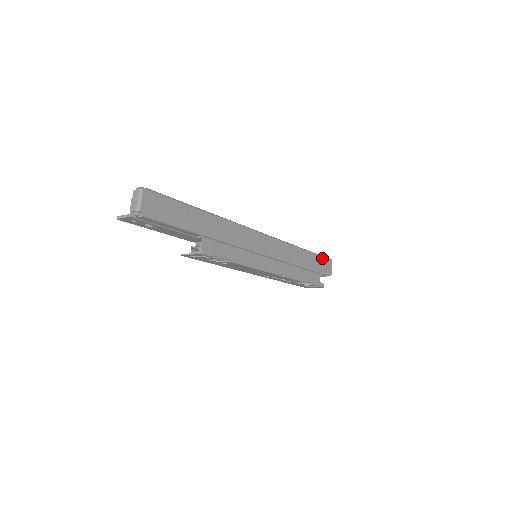
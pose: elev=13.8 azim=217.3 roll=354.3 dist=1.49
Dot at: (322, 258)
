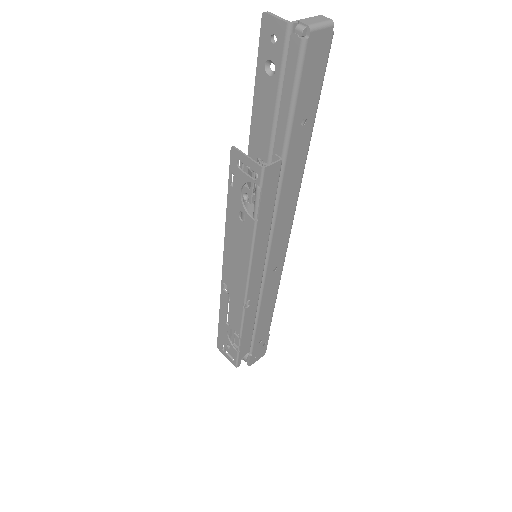
Dot at: (266, 341)
